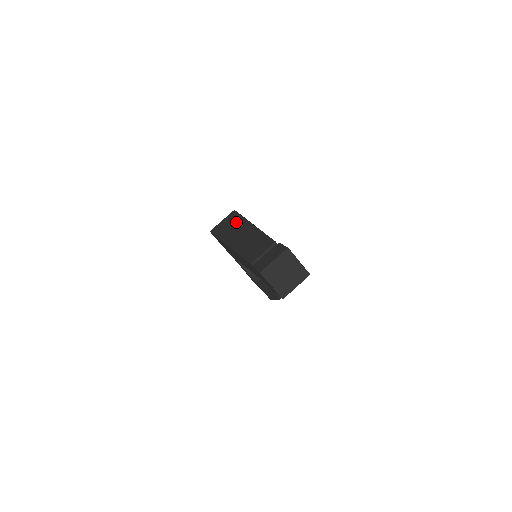
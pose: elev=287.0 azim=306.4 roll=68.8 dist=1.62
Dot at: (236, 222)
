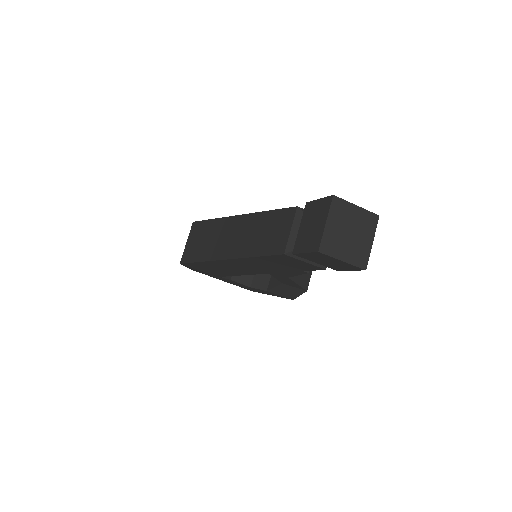
Dot at: (209, 230)
